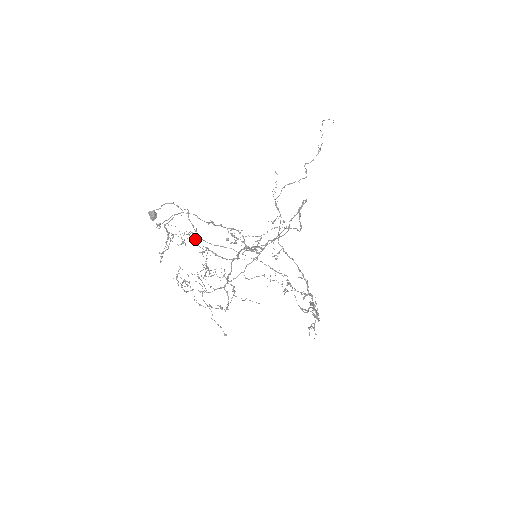
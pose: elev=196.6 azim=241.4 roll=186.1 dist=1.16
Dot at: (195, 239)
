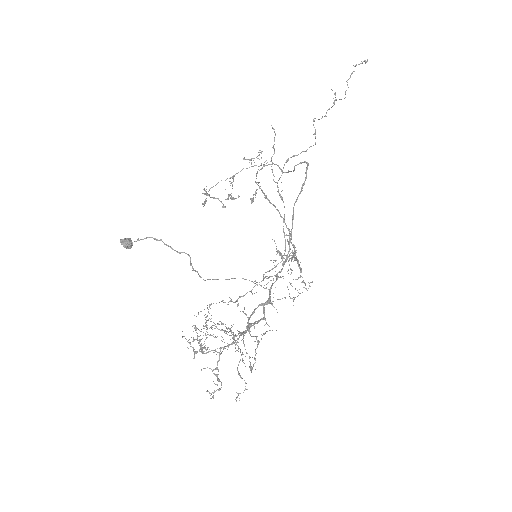
Dot at: (227, 334)
